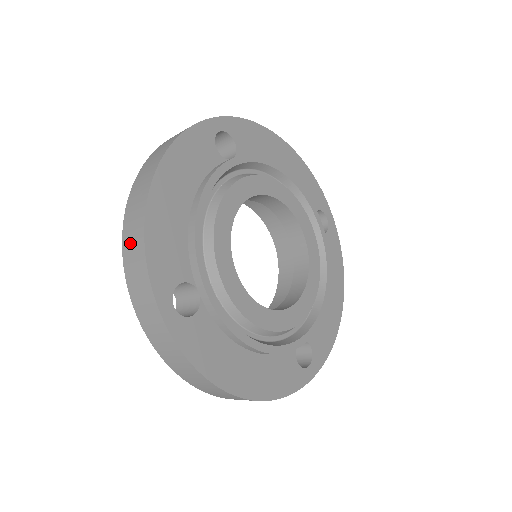
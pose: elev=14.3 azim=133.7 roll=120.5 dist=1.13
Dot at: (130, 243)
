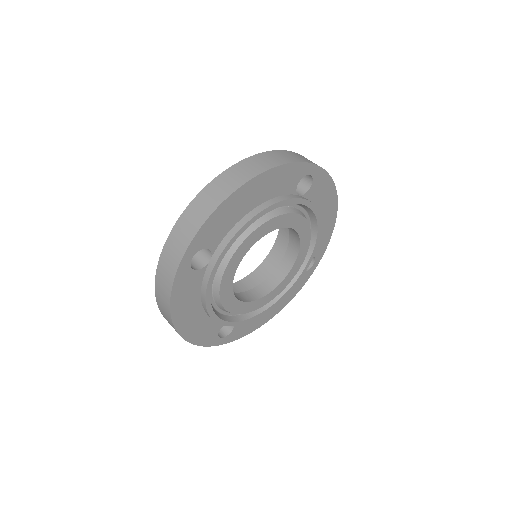
Dot at: occluded
